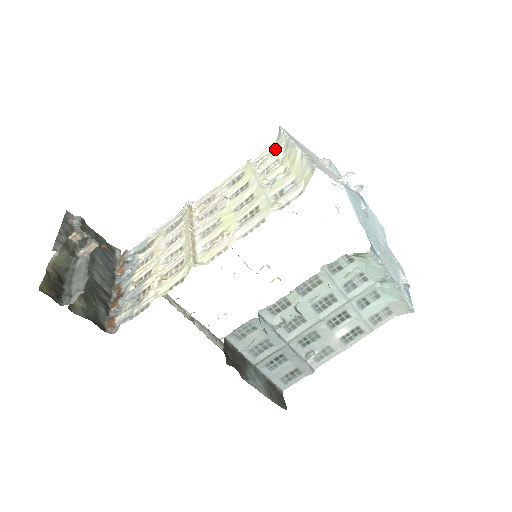
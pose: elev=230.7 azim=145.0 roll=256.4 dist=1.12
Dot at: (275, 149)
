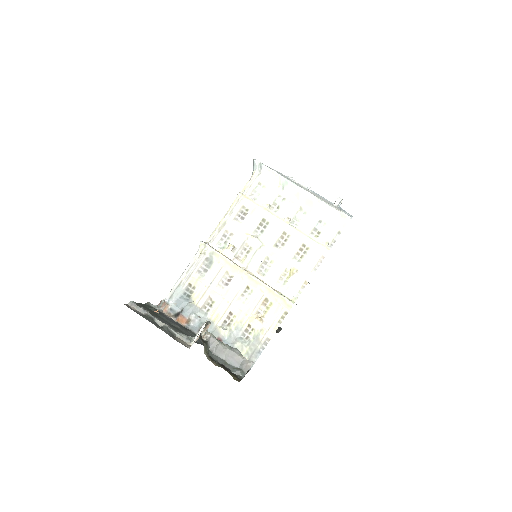
Dot at: (264, 183)
